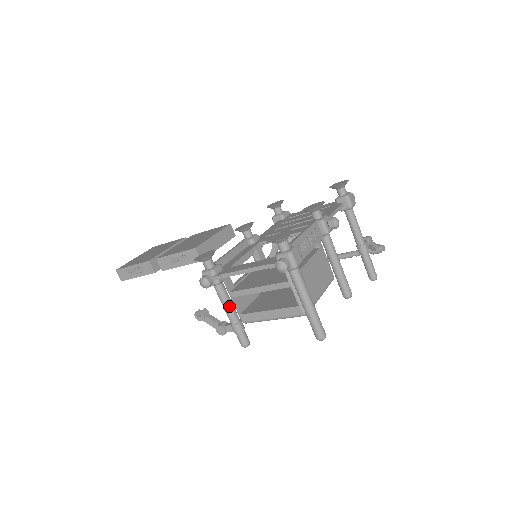
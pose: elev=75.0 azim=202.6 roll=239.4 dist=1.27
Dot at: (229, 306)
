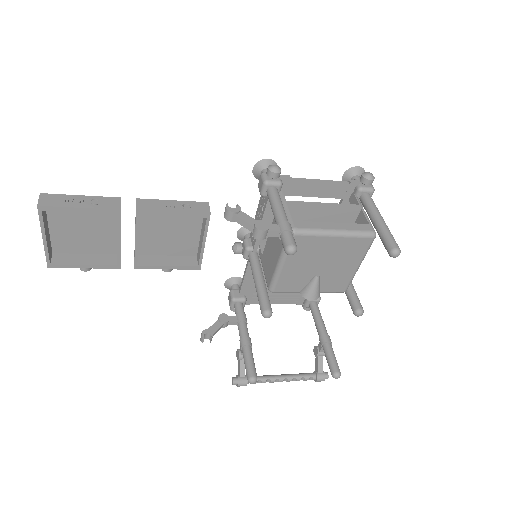
Dot at: (283, 208)
